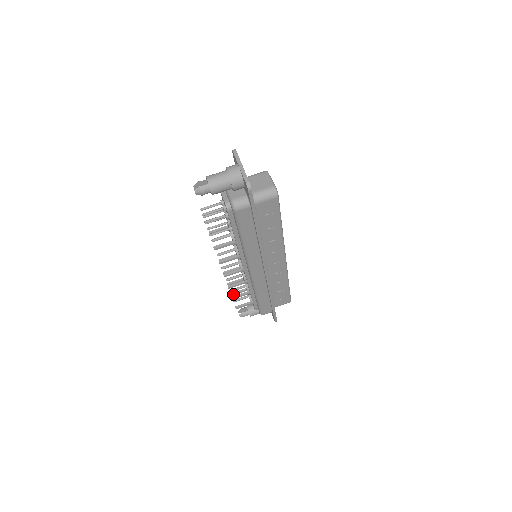
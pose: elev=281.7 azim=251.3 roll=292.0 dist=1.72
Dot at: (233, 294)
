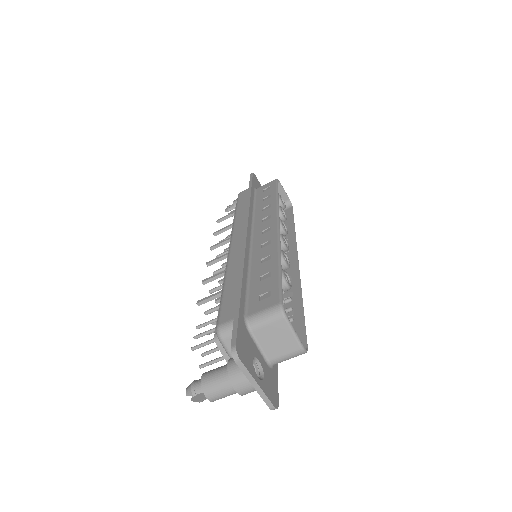
Dot at: (219, 222)
